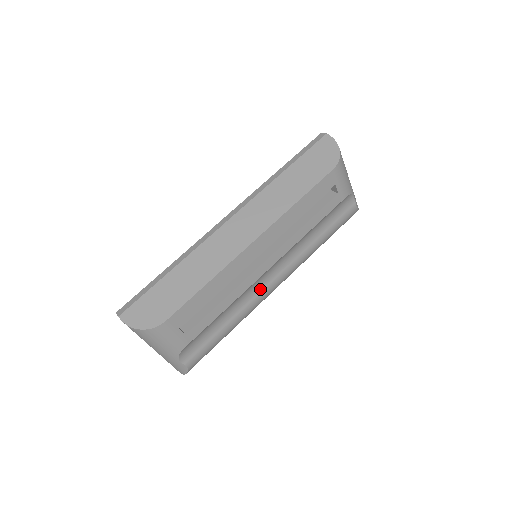
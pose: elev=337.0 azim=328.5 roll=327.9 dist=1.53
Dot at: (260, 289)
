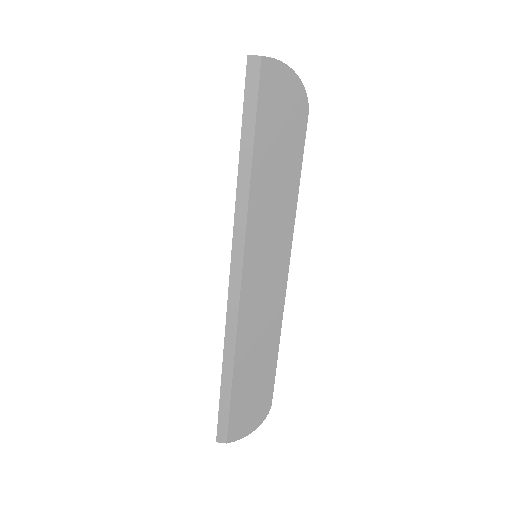
Dot at: occluded
